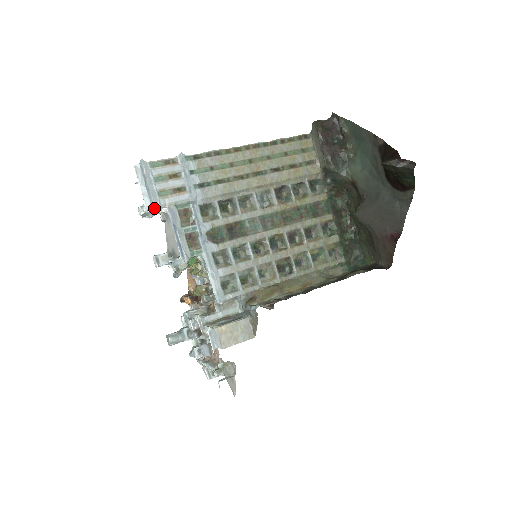
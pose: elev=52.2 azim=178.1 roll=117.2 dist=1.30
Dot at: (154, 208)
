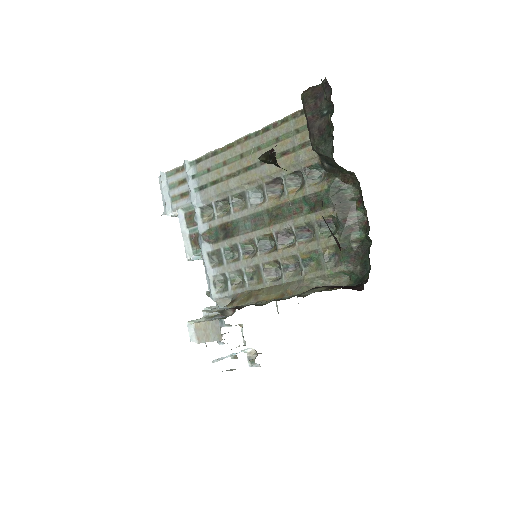
Dot at: (166, 213)
